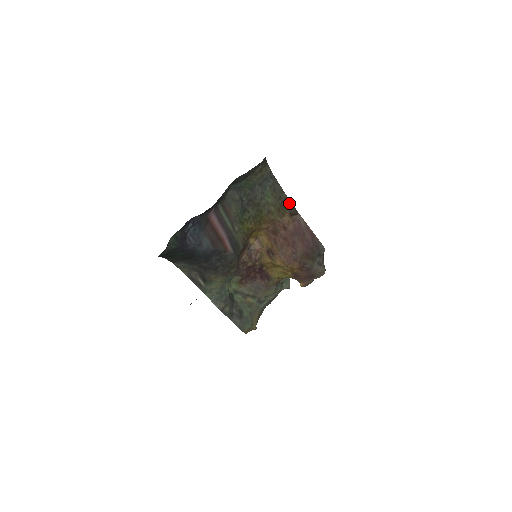
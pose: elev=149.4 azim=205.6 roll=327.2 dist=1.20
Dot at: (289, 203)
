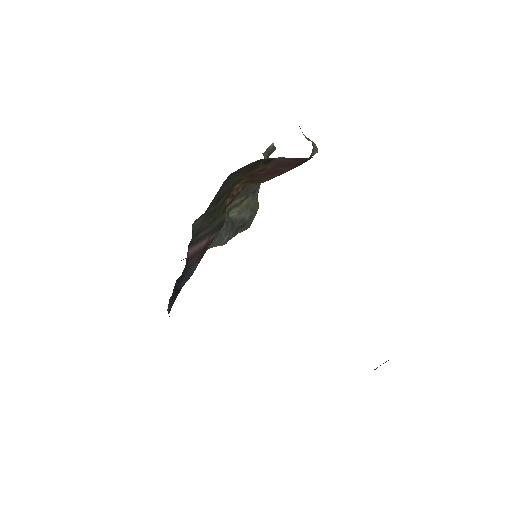
Dot at: (260, 160)
